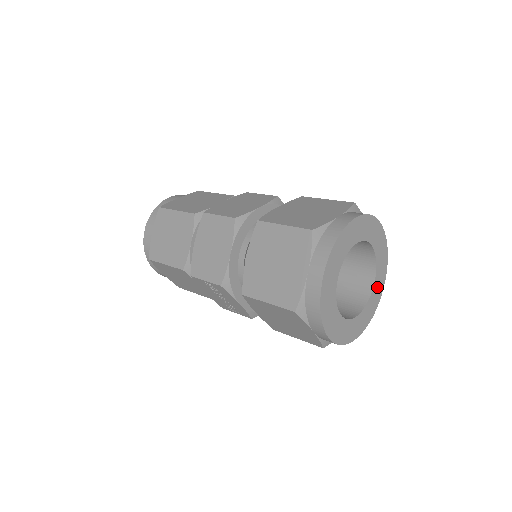
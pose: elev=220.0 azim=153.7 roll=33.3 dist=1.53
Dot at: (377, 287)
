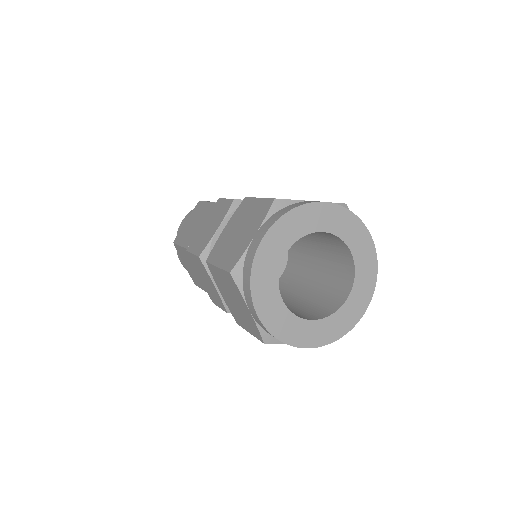
Dot at: (361, 254)
